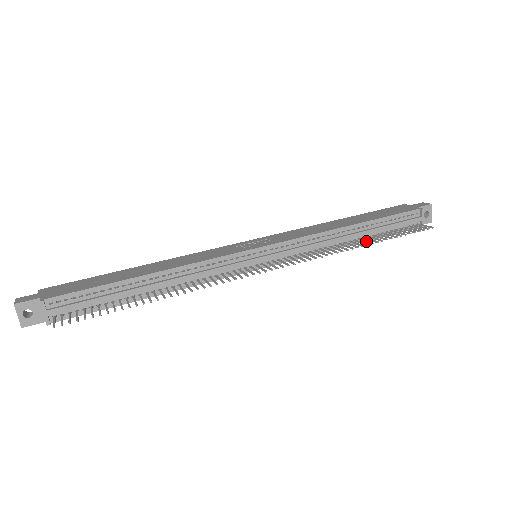
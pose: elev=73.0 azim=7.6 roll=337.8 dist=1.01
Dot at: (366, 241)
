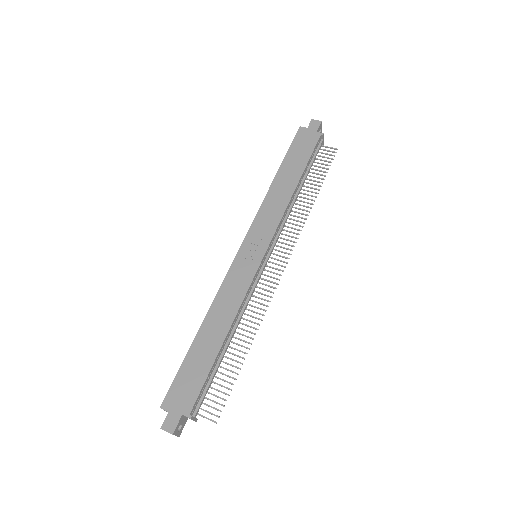
Dot at: occluded
